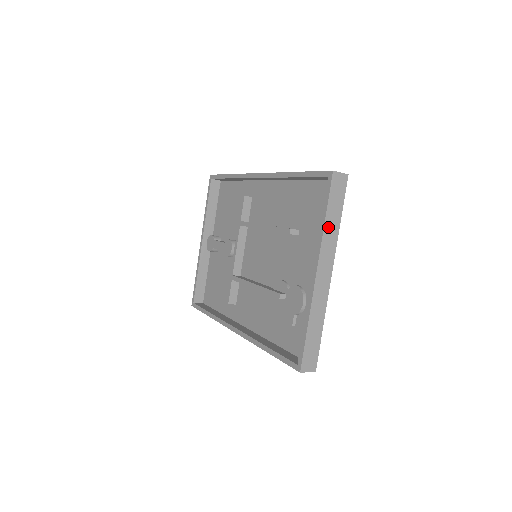
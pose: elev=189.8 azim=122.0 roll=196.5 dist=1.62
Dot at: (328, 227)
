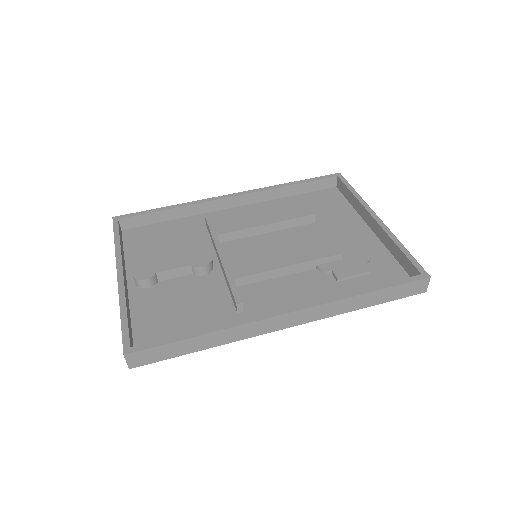
Dot at: occluded
